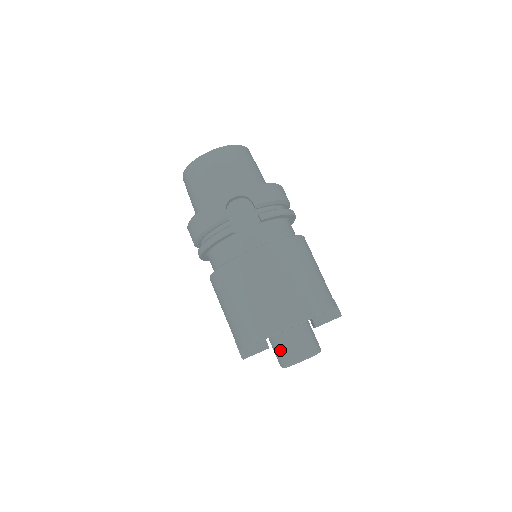
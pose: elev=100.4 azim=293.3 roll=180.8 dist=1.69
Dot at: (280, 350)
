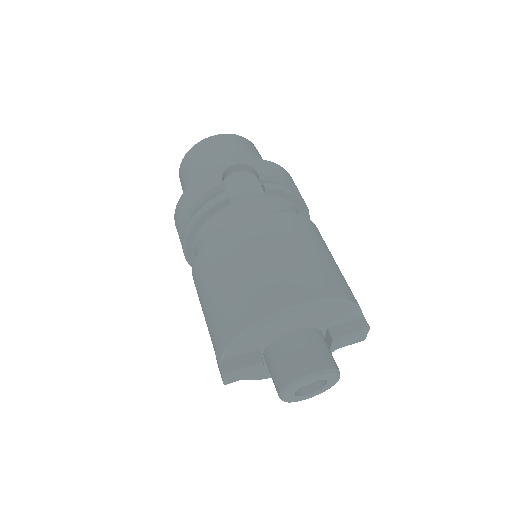
Dot at: (279, 362)
